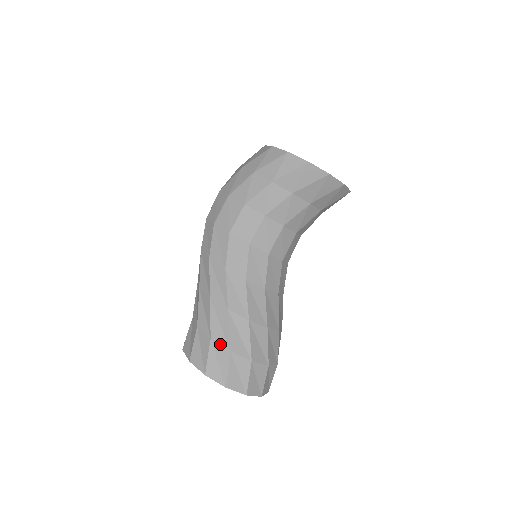
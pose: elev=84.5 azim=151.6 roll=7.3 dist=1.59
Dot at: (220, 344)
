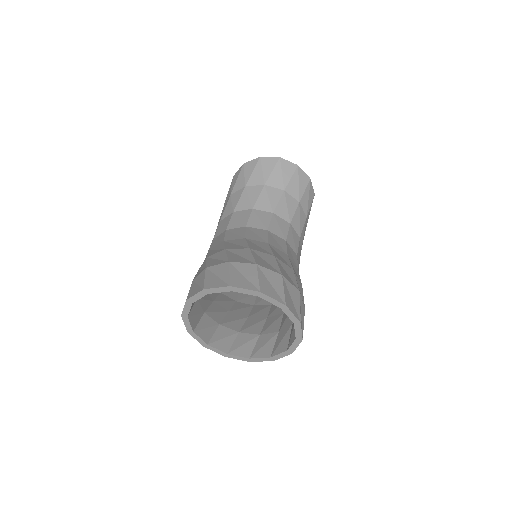
Dot at: (199, 274)
